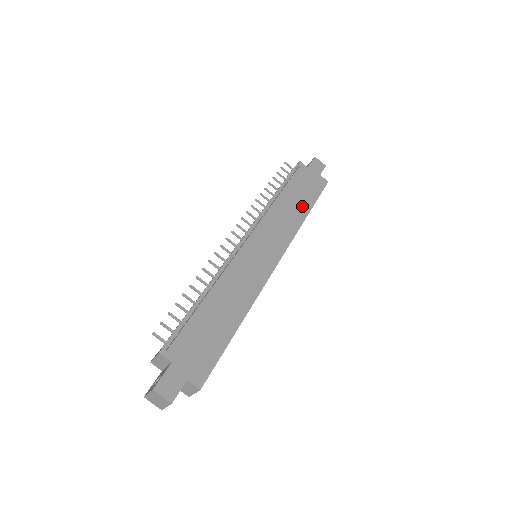
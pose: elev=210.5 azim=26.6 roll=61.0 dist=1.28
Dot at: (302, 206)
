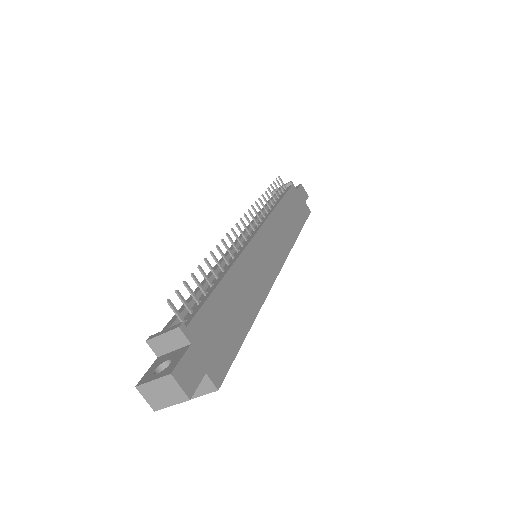
Dot at: (295, 223)
